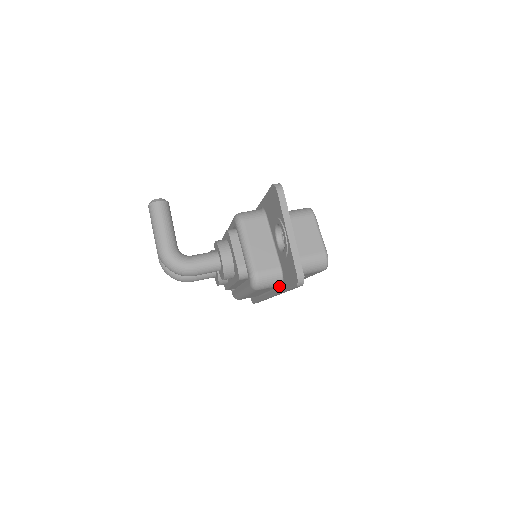
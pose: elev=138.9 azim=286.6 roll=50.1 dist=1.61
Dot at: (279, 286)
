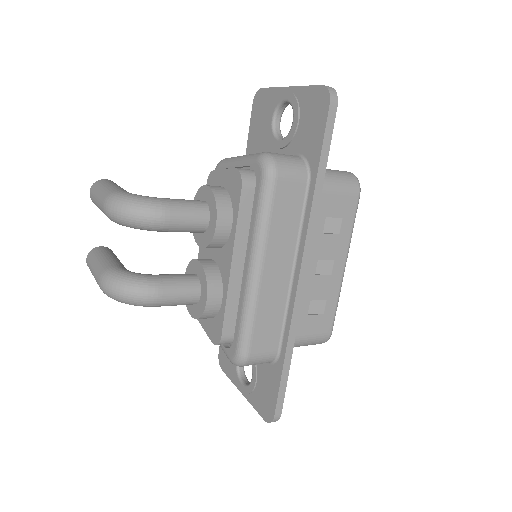
Dot at: (306, 191)
